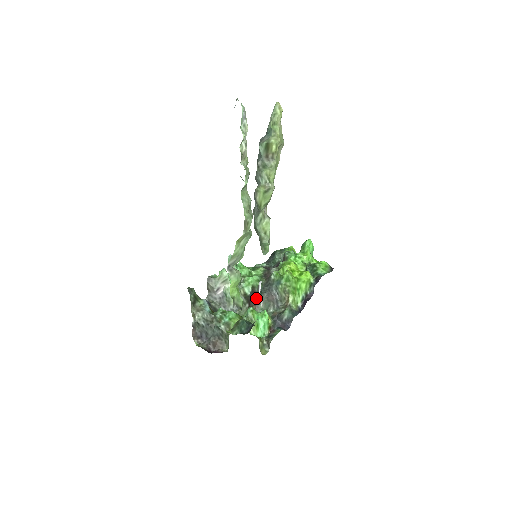
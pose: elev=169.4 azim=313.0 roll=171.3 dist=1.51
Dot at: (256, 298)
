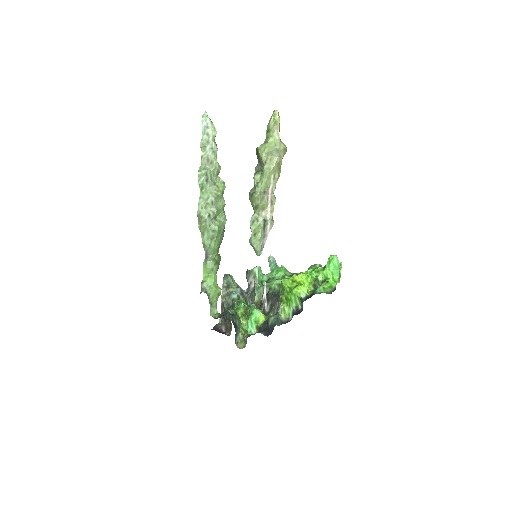
Dot at: (262, 298)
